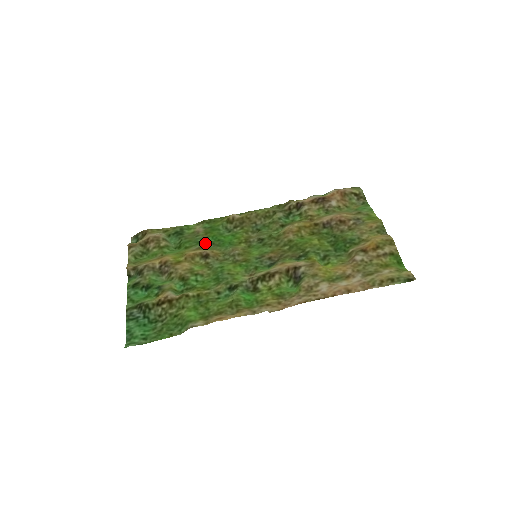
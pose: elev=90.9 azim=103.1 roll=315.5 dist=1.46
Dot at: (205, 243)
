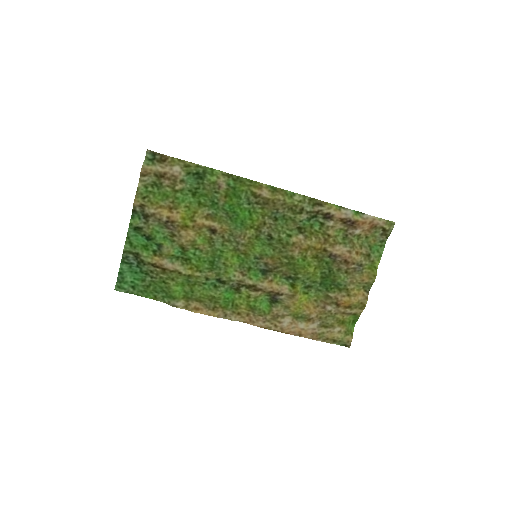
Dot at: (220, 208)
